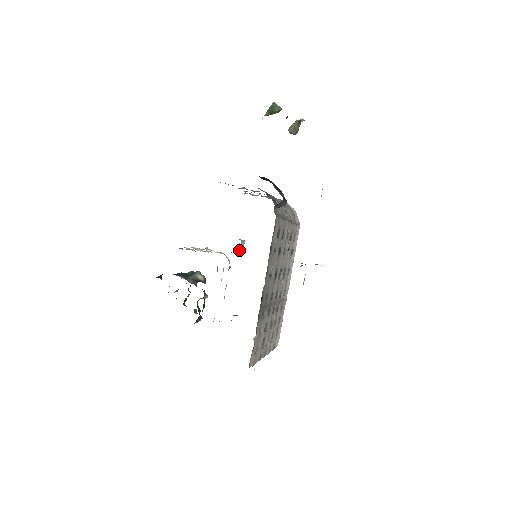
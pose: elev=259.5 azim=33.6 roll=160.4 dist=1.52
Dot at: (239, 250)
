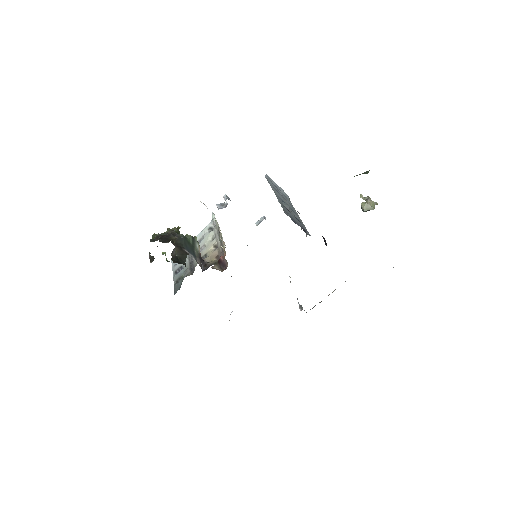
Dot at: occluded
